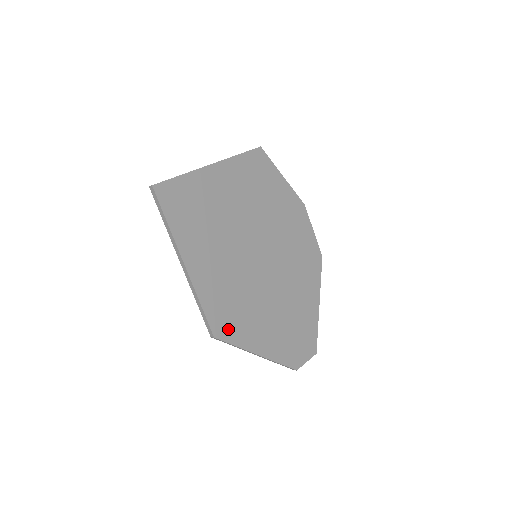
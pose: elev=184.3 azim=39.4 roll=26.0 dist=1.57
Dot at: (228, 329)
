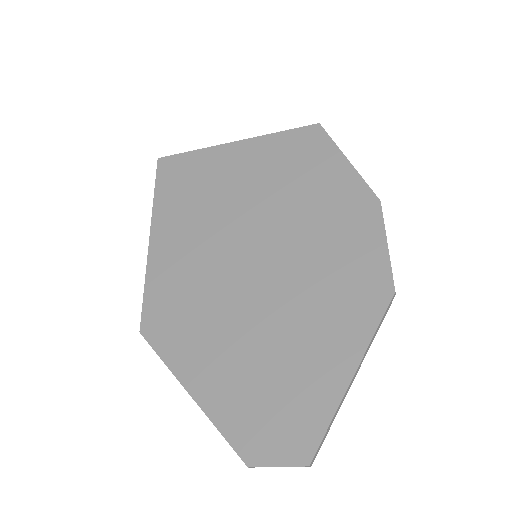
Dot at: (162, 331)
